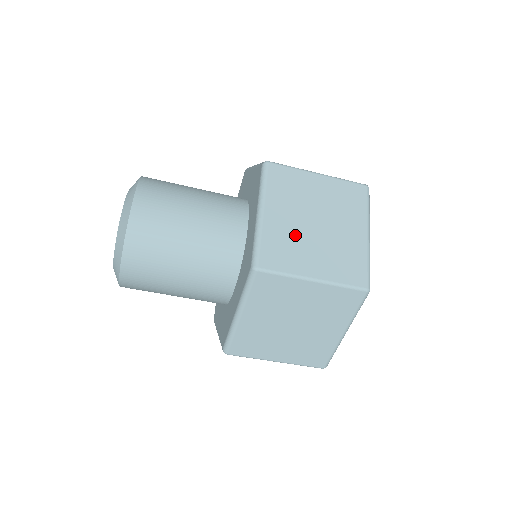
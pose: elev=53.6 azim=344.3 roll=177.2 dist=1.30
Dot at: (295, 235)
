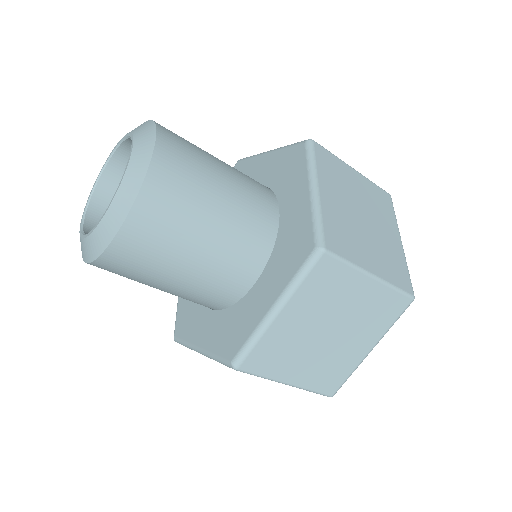
Dot at: (349, 223)
